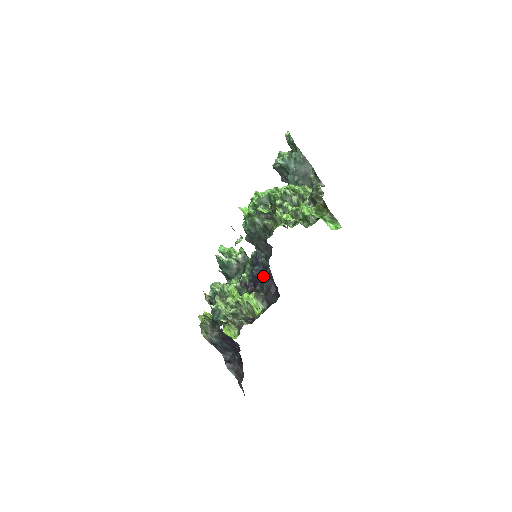
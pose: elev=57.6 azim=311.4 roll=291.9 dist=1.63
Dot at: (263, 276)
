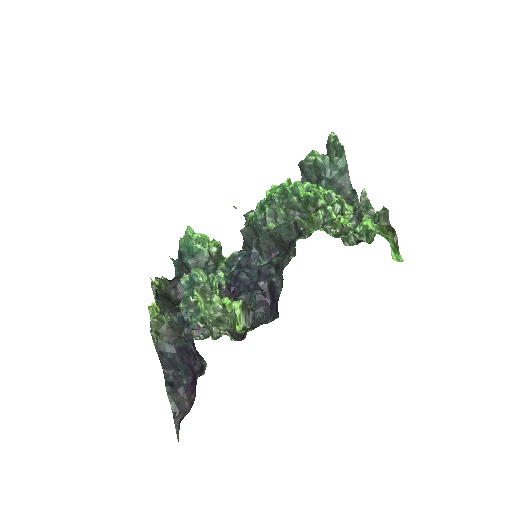
Dot at: (257, 284)
